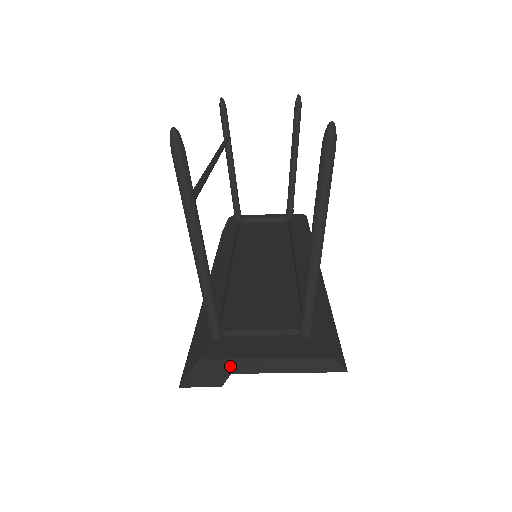
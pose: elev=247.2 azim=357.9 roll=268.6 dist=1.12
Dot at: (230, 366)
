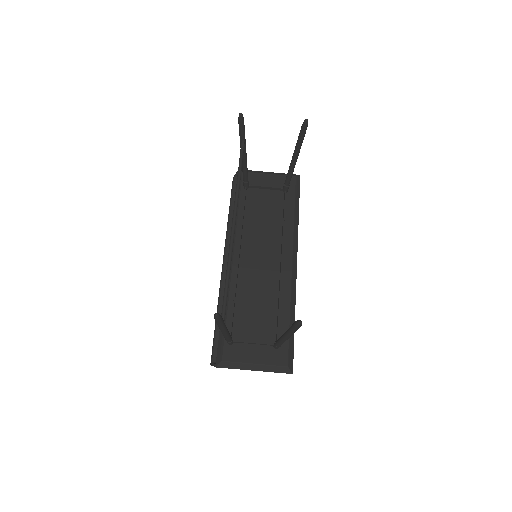
Dot at: (237, 366)
